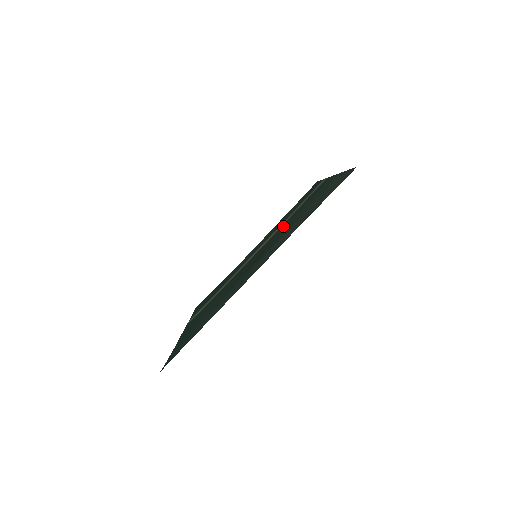
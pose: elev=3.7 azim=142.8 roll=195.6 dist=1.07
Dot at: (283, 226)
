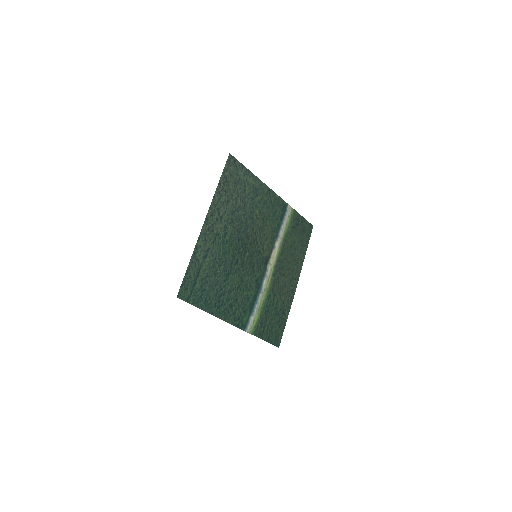
Dot at: (266, 234)
